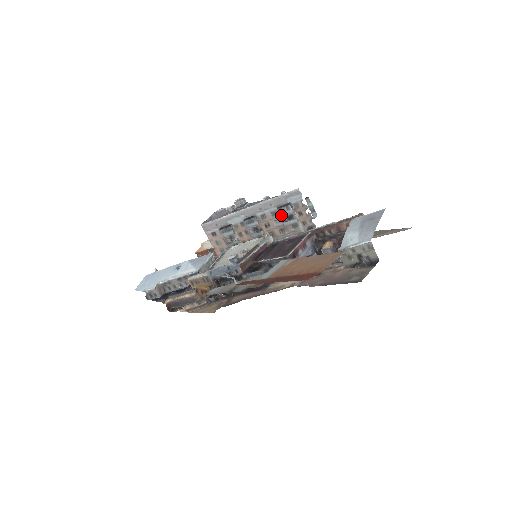
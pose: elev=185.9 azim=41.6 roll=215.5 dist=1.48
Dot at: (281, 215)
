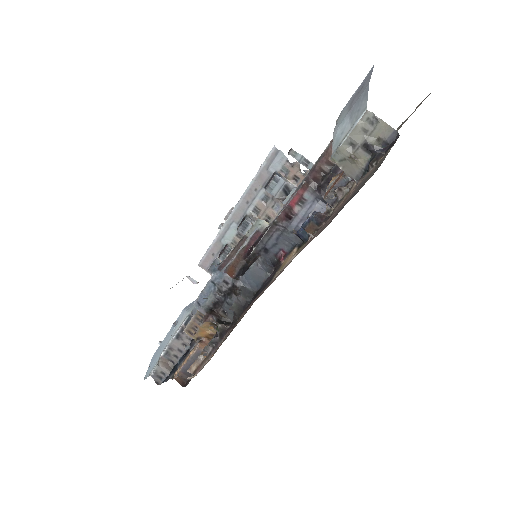
Dot at: (273, 194)
